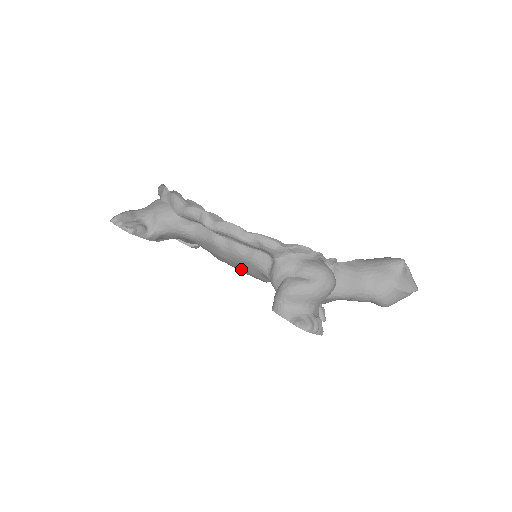
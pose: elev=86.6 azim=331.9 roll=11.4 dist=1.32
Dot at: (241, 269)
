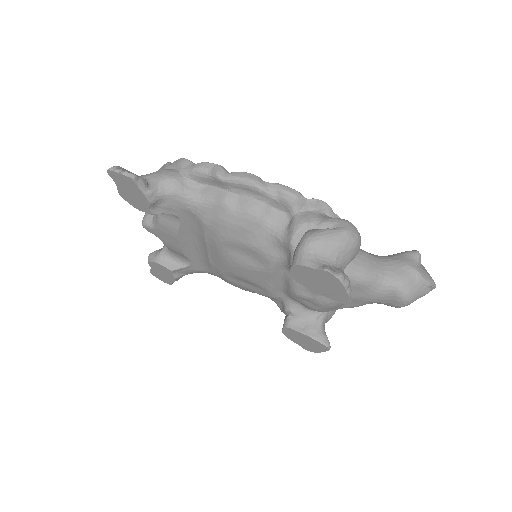
Dot at: (248, 245)
